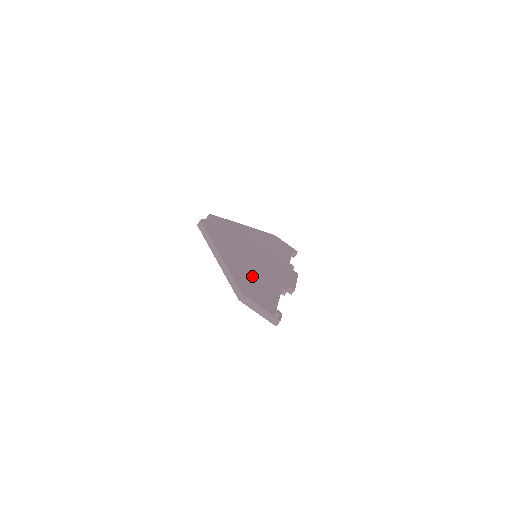
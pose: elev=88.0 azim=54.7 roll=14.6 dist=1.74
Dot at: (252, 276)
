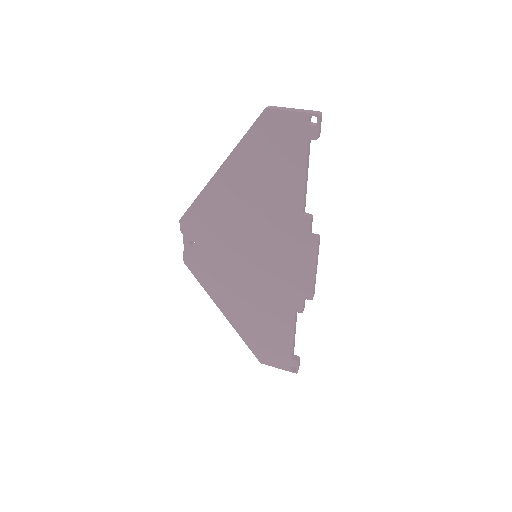
Dot at: occluded
